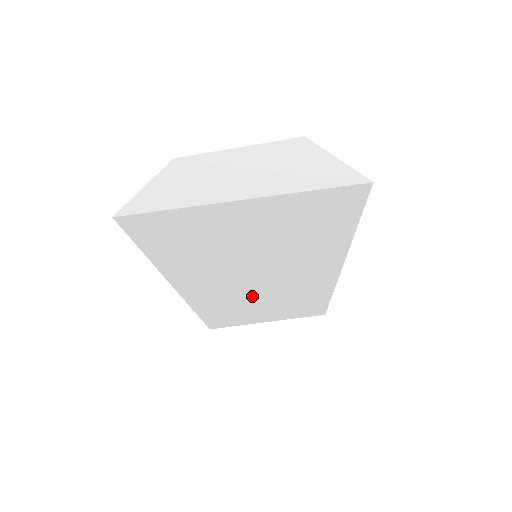
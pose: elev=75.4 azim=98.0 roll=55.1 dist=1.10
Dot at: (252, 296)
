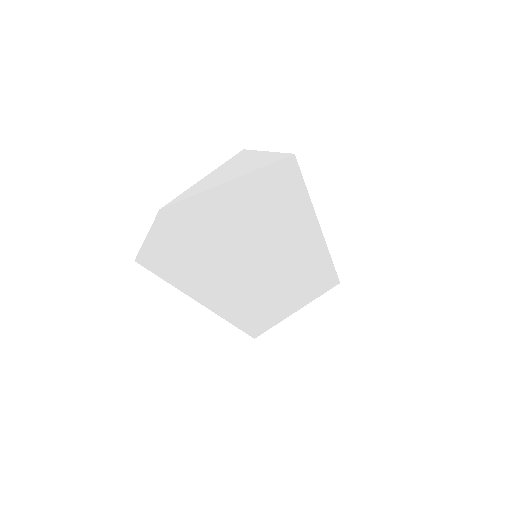
Dot at: (269, 289)
